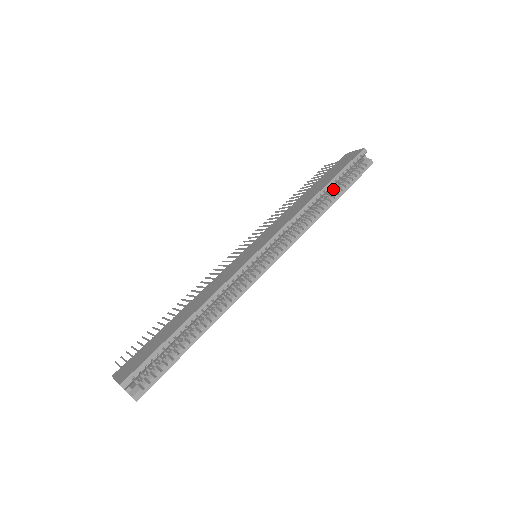
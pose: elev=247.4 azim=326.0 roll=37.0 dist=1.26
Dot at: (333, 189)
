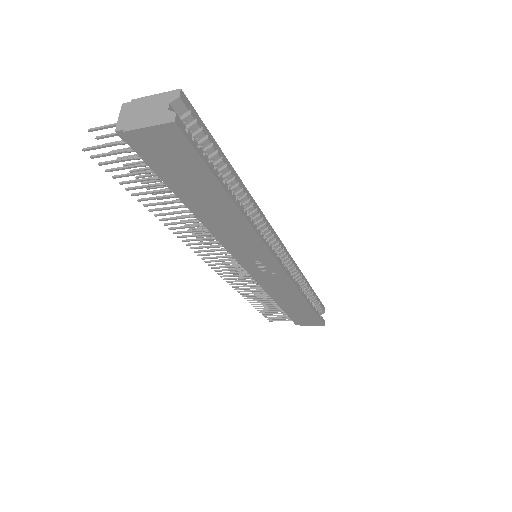
Dot at: occluded
